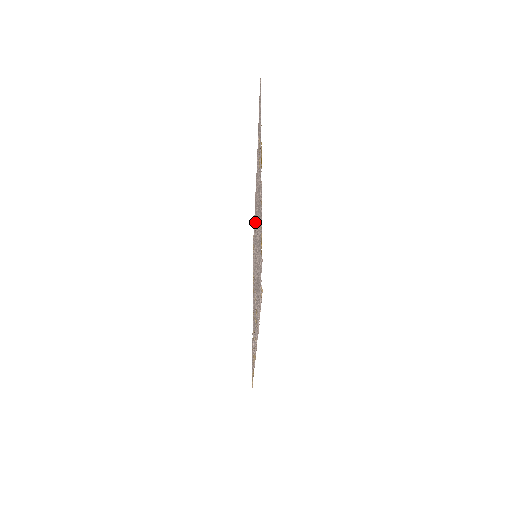
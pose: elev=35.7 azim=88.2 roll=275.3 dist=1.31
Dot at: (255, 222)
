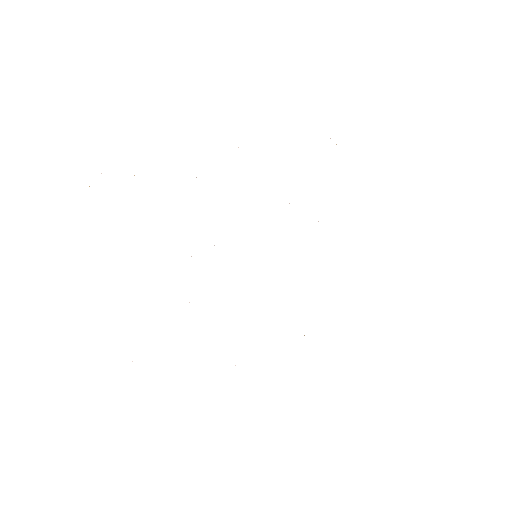
Dot at: occluded
